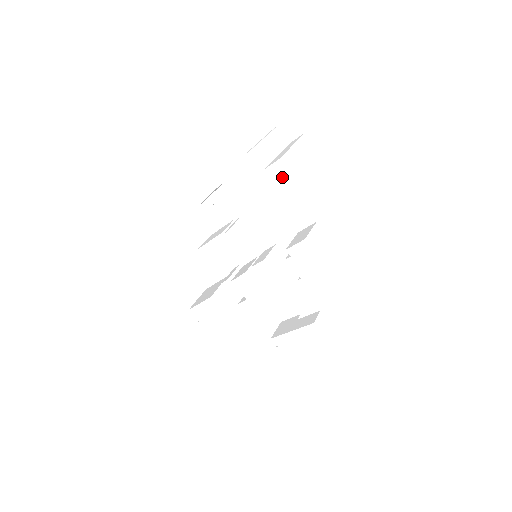
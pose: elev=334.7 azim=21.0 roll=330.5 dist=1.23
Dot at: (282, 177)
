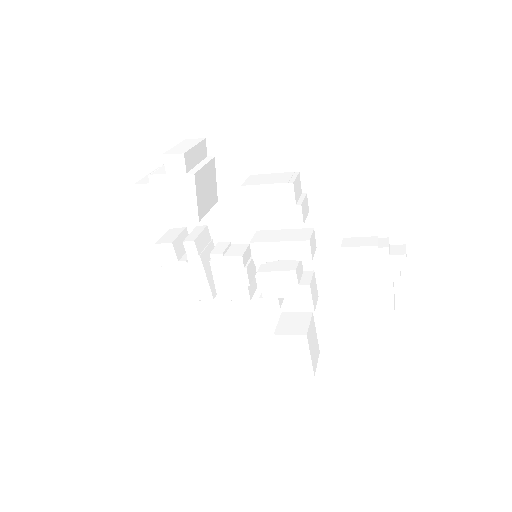
Dot at: (178, 164)
